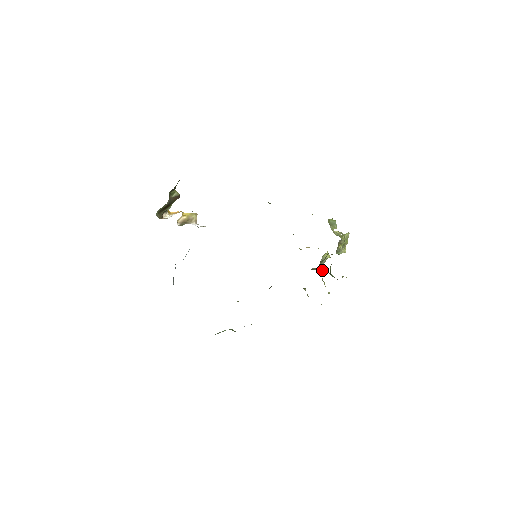
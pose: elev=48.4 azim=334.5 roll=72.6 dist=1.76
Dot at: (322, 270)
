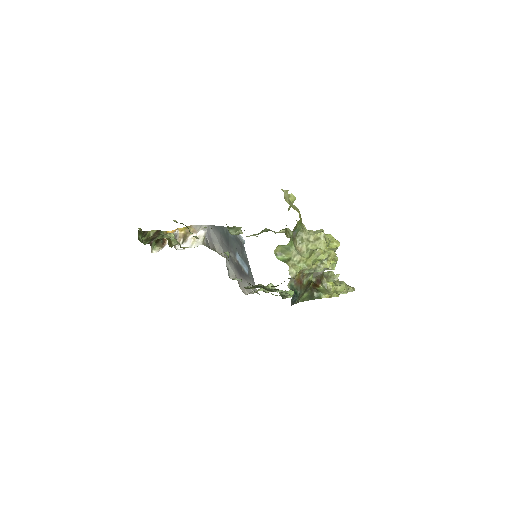
Dot at: (319, 276)
